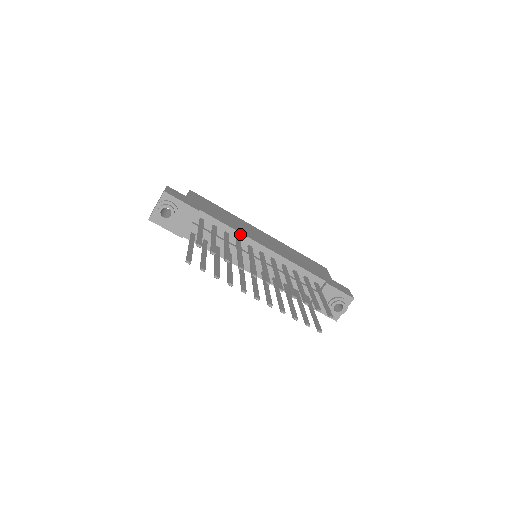
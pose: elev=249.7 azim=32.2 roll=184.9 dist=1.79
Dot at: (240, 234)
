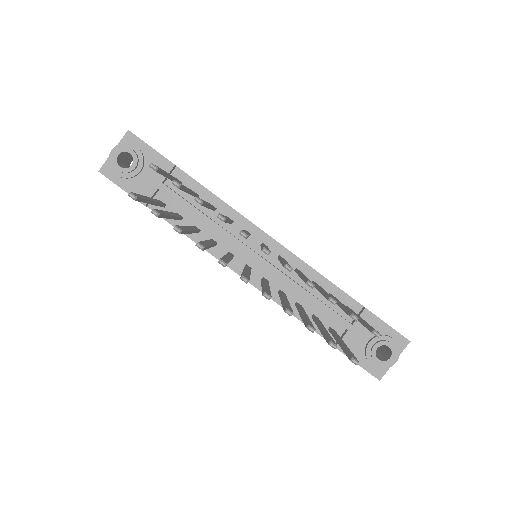
Dot at: (234, 212)
